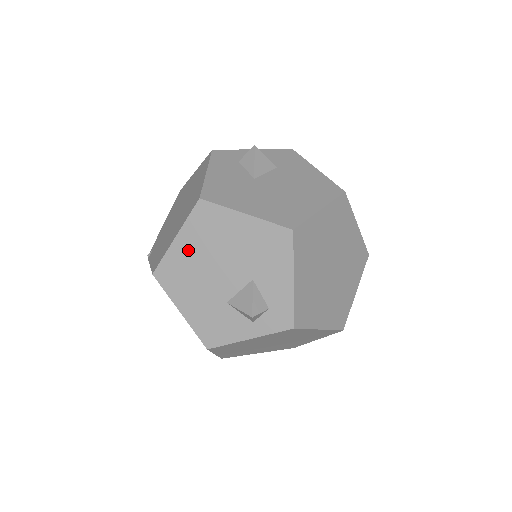
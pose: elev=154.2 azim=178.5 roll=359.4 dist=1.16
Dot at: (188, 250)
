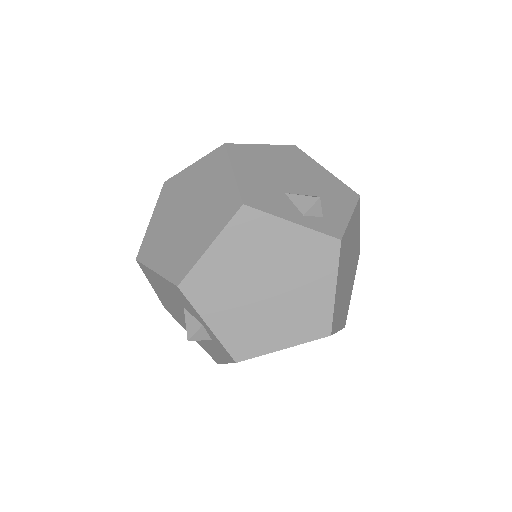
Dot at: (269, 154)
